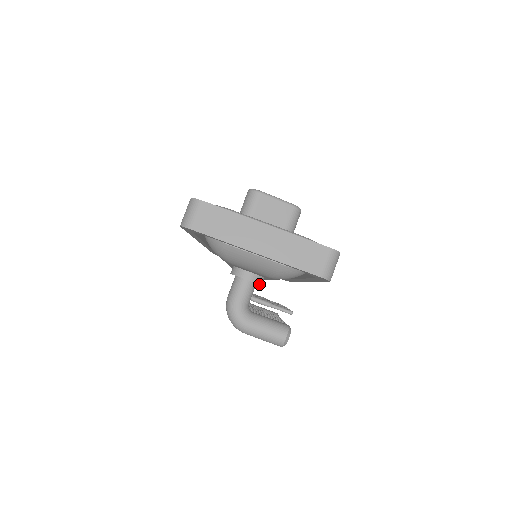
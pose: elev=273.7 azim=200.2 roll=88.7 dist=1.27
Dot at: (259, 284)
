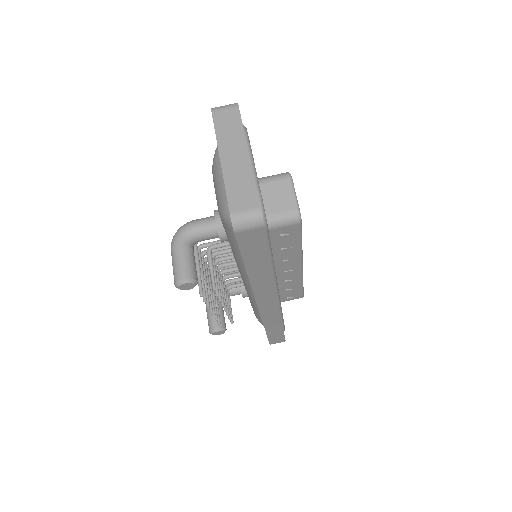
Dot at: (220, 237)
